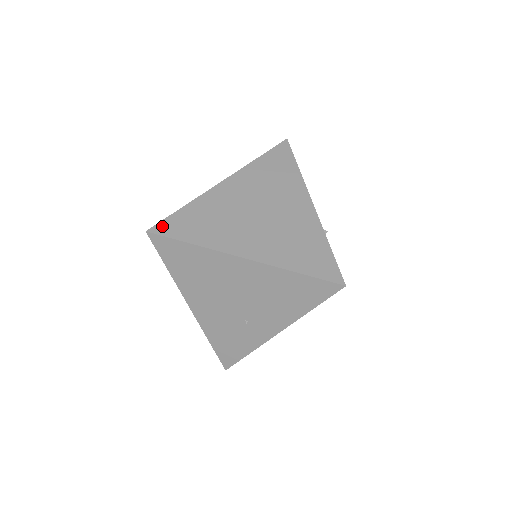
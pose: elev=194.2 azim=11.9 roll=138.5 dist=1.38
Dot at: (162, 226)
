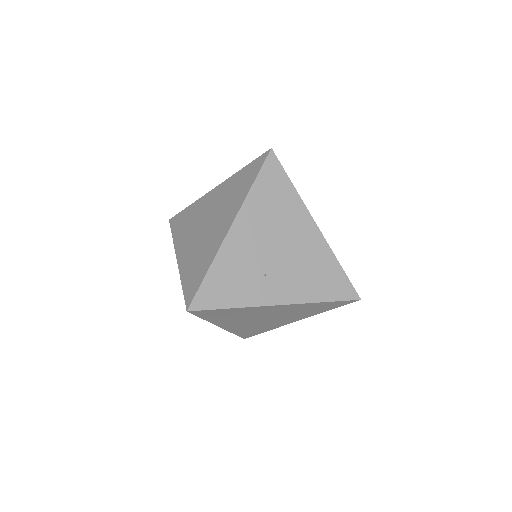
Dot at: occluded
